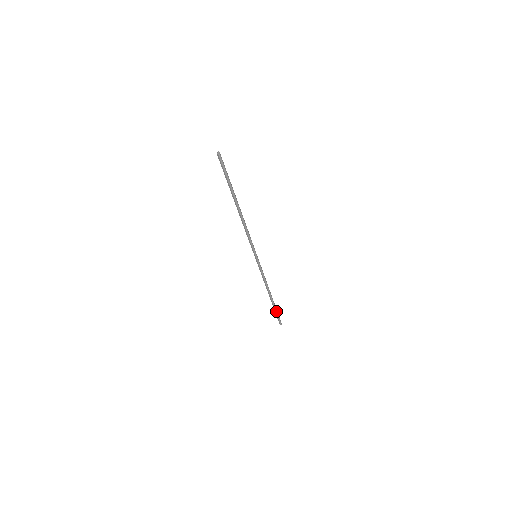
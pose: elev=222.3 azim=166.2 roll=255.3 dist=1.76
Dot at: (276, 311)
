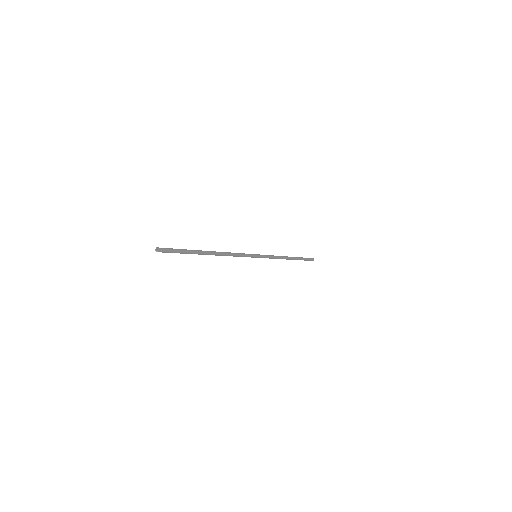
Dot at: occluded
